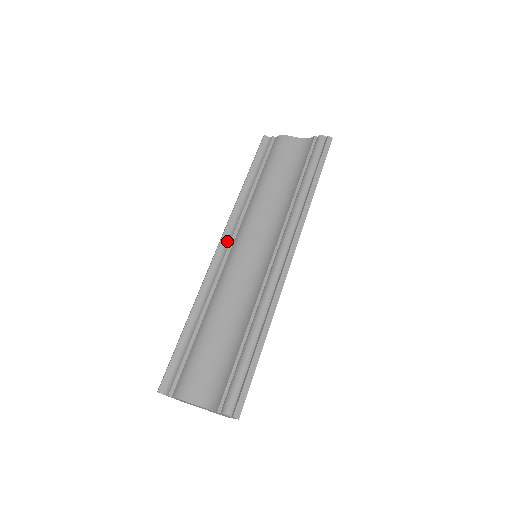
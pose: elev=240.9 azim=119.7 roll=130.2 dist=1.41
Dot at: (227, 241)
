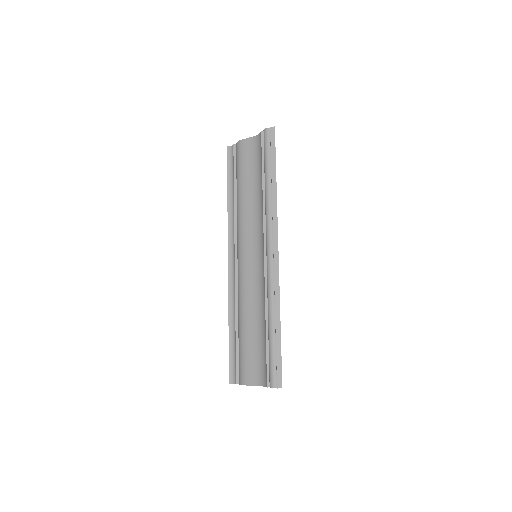
Dot at: (233, 252)
